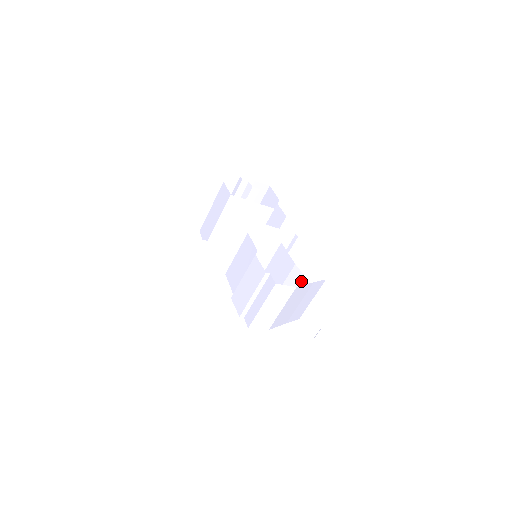
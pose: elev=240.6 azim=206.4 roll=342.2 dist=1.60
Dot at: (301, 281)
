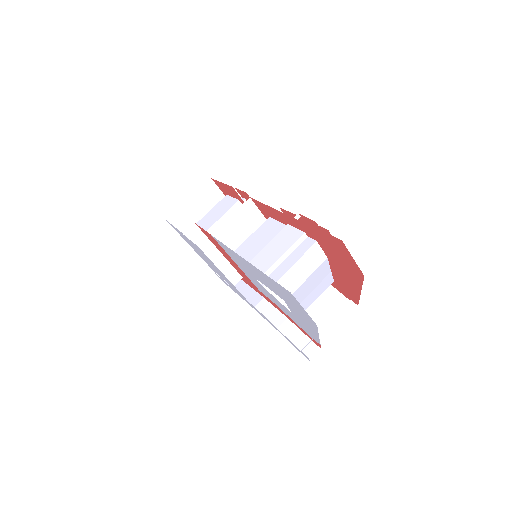
Dot at: occluded
